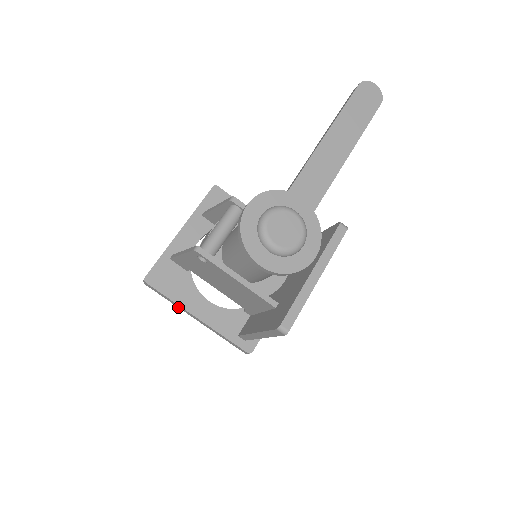
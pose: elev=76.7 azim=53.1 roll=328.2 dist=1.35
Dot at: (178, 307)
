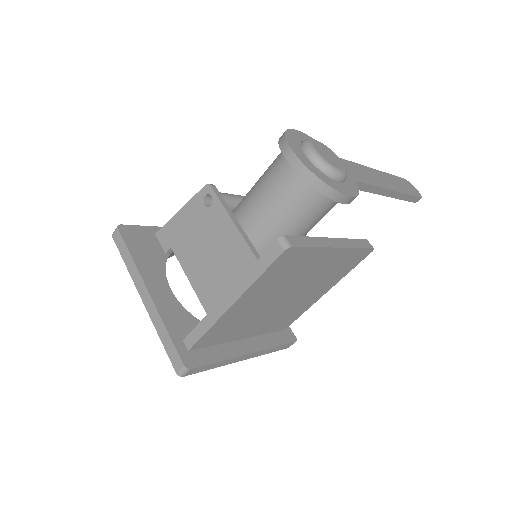
Dot at: (131, 276)
